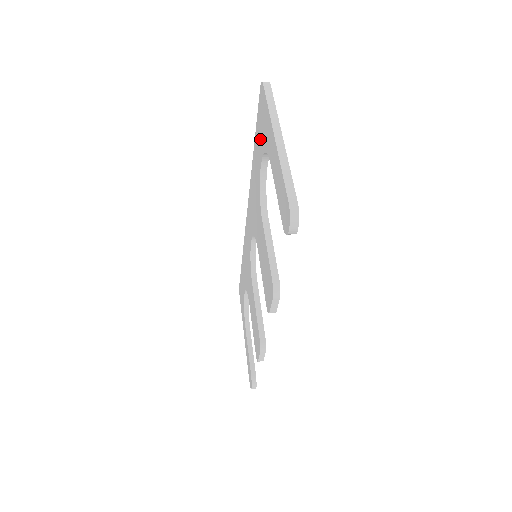
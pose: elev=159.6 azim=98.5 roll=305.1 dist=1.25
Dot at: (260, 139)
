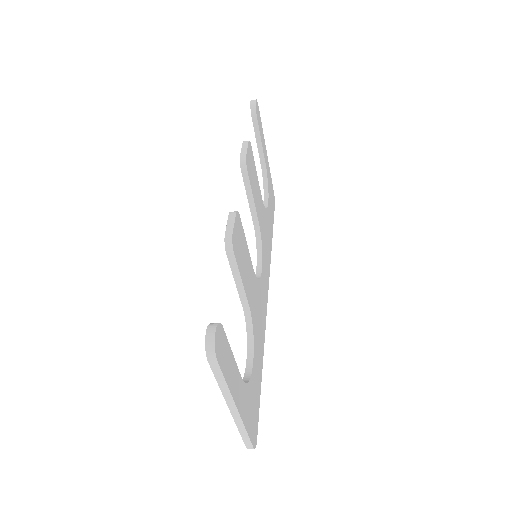
Dot at: occluded
